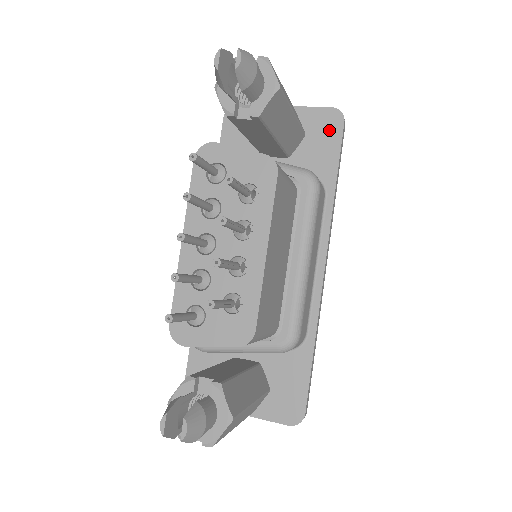
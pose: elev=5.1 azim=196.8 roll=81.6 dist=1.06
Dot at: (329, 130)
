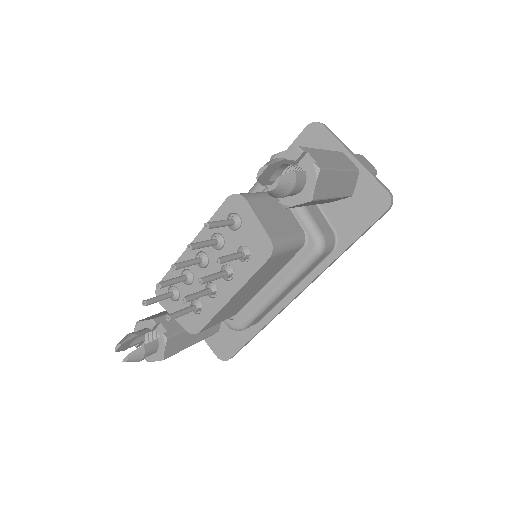
Dot at: (371, 207)
